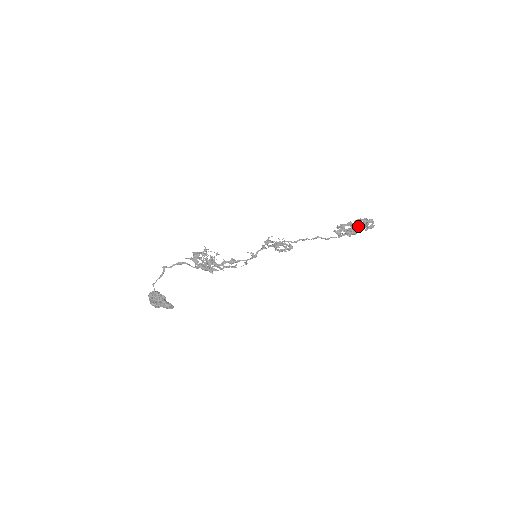
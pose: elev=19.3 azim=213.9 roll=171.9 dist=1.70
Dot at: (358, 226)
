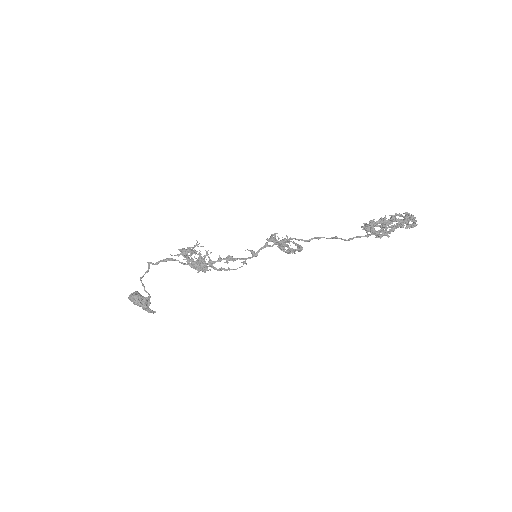
Dot at: occluded
